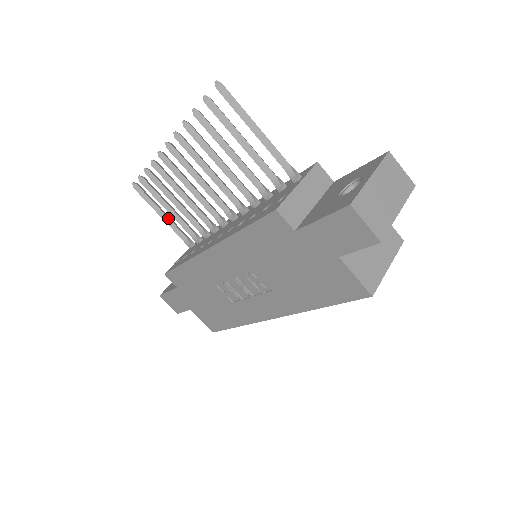
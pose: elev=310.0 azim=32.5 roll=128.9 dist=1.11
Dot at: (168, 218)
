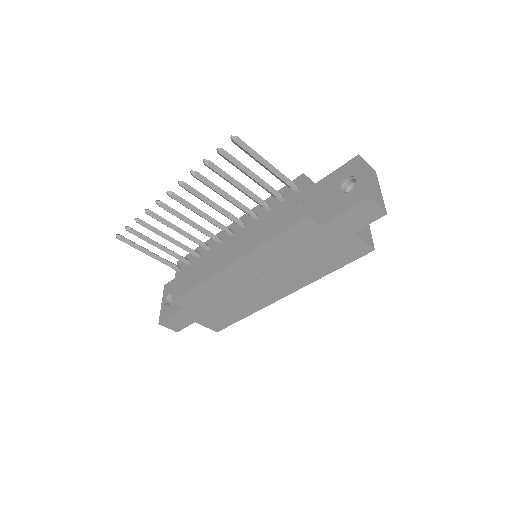
Dot at: (155, 254)
